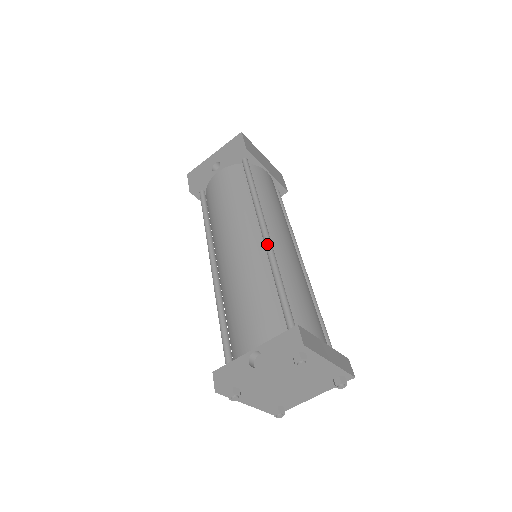
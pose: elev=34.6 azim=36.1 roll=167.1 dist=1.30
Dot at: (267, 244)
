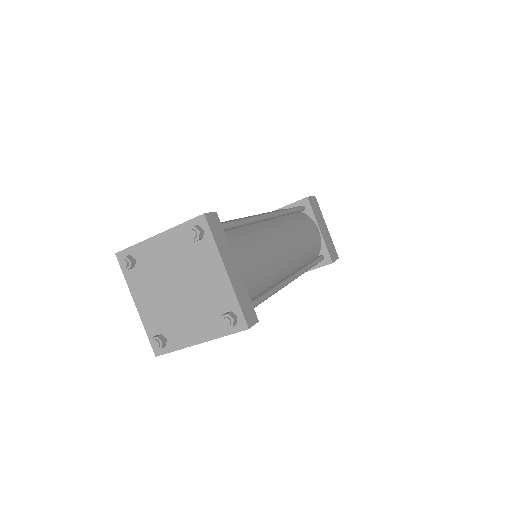
Dot at: occluded
